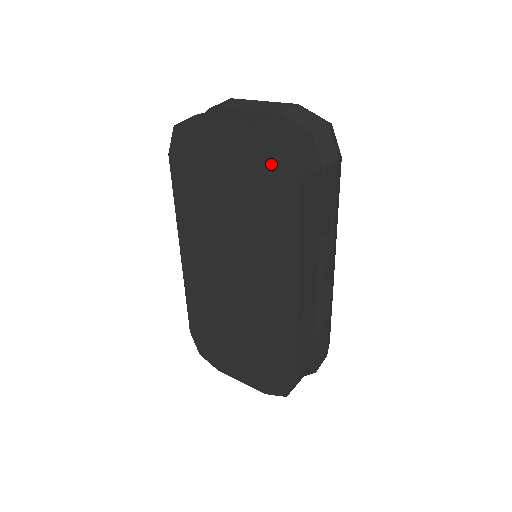
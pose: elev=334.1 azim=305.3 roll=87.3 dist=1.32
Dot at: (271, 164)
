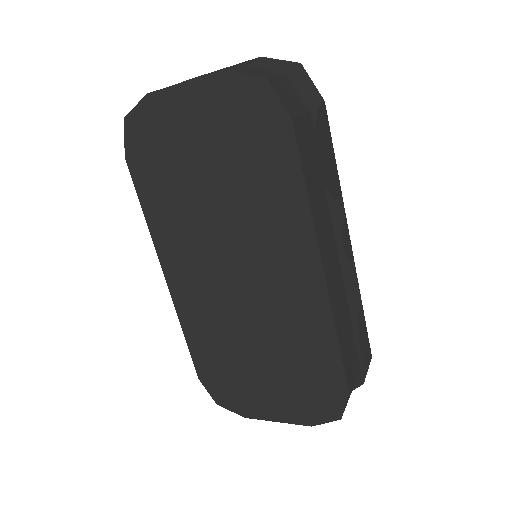
Dot at: (251, 115)
